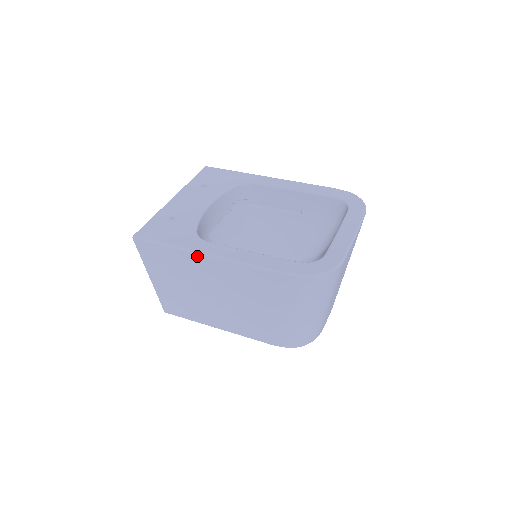
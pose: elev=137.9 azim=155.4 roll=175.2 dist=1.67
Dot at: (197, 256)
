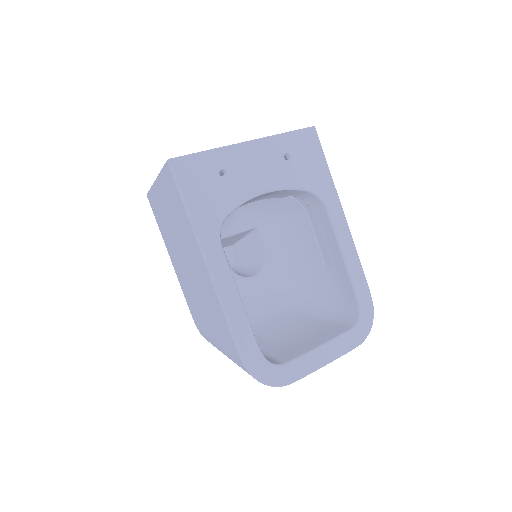
Dot at: (199, 249)
